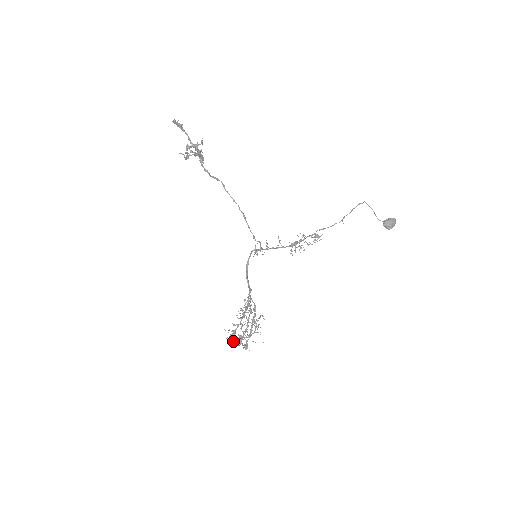
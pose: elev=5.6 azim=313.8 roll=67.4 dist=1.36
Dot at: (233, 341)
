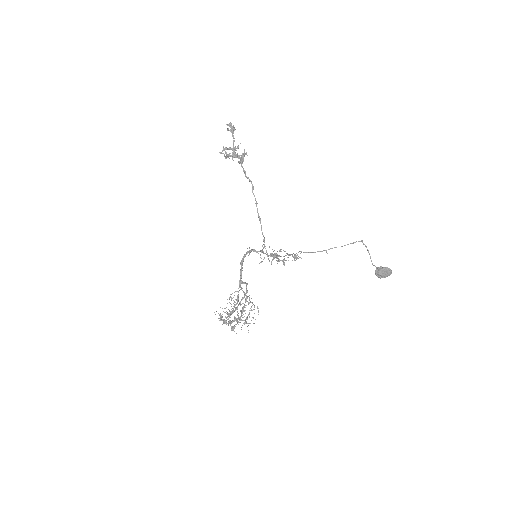
Dot at: (220, 318)
